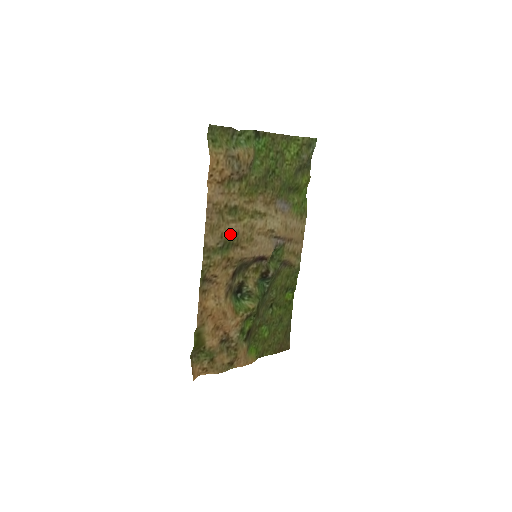
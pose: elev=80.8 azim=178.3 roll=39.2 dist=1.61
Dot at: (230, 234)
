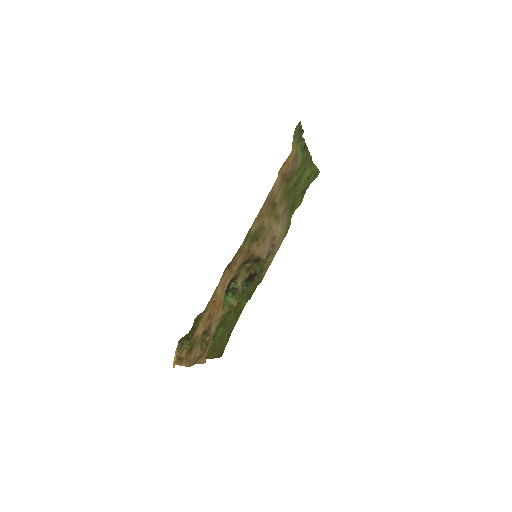
Dot at: (261, 227)
